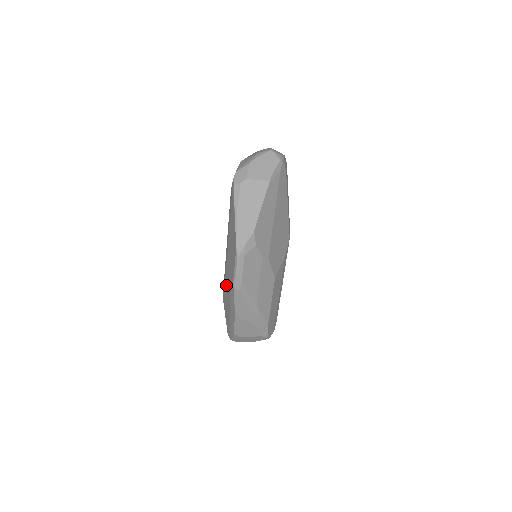
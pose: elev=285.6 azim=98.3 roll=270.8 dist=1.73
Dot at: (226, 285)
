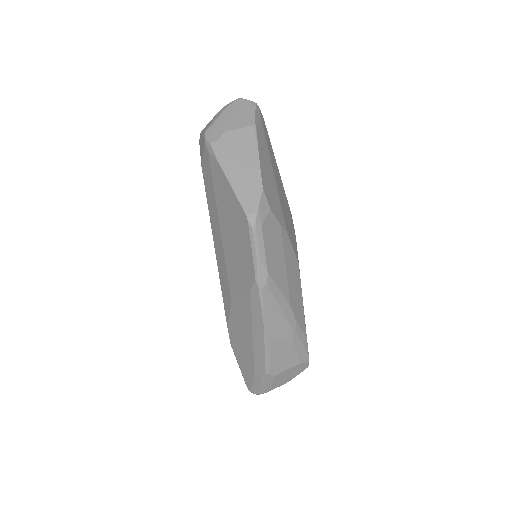
Dot at: (236, 300)
